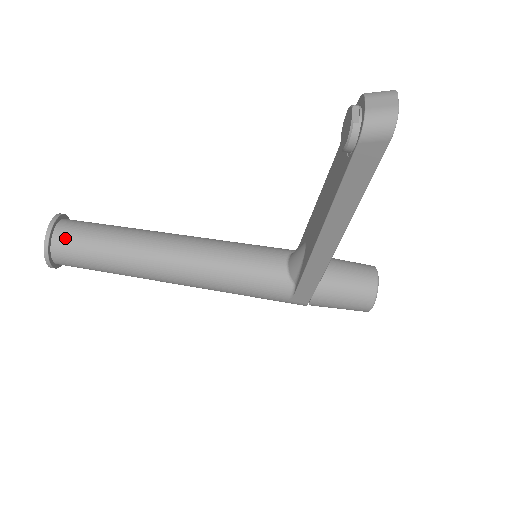
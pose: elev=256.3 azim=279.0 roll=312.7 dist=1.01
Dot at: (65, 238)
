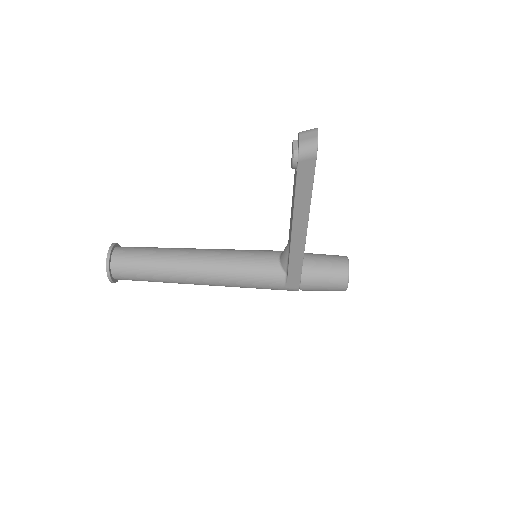
Dot at: (120, 258)
